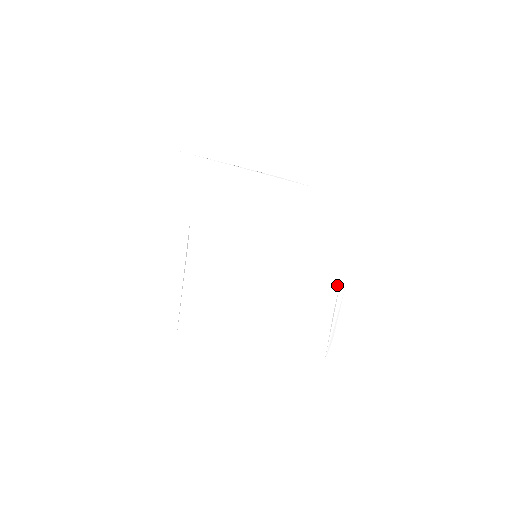
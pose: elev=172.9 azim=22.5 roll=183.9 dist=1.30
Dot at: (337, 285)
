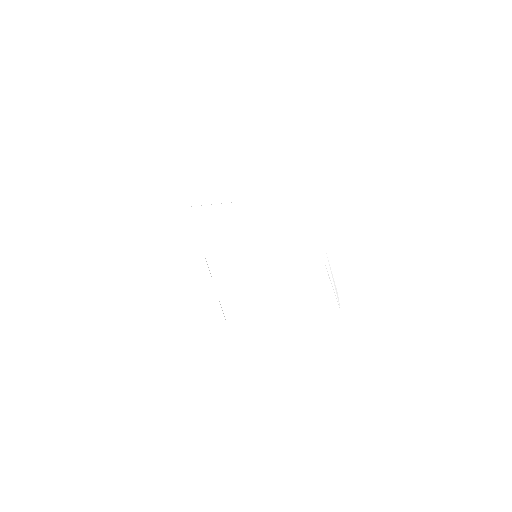
Dot at: (321, 256)
